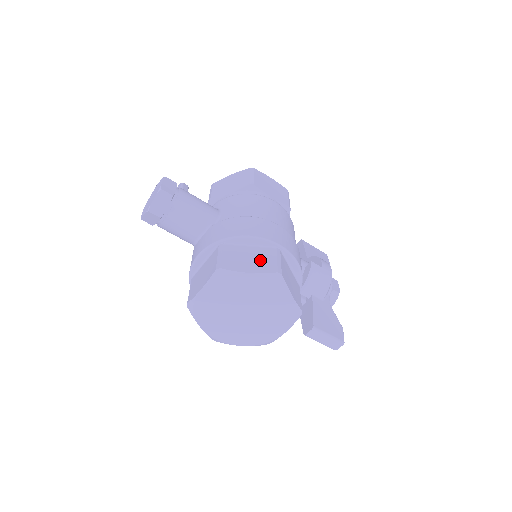
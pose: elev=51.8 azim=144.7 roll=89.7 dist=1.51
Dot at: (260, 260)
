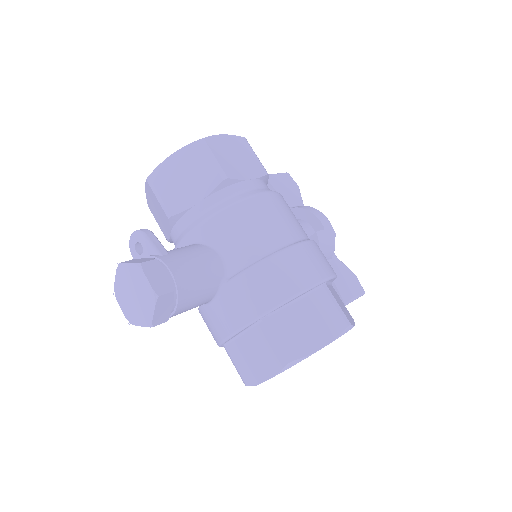
Dot at: (321, 319)
